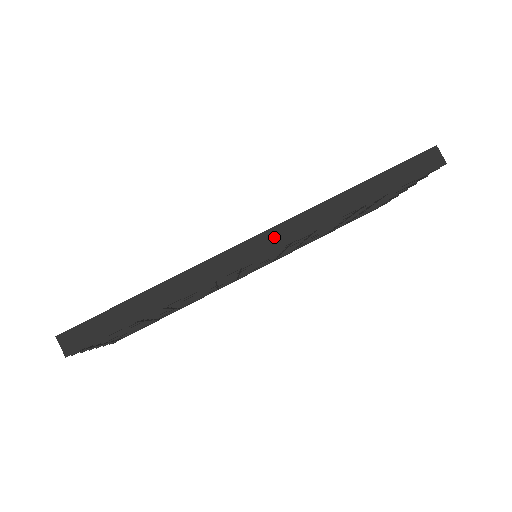
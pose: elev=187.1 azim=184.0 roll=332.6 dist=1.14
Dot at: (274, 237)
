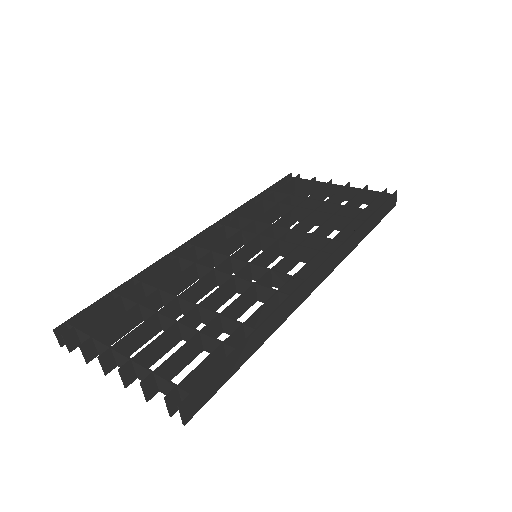
Dot at: (327, 267)
